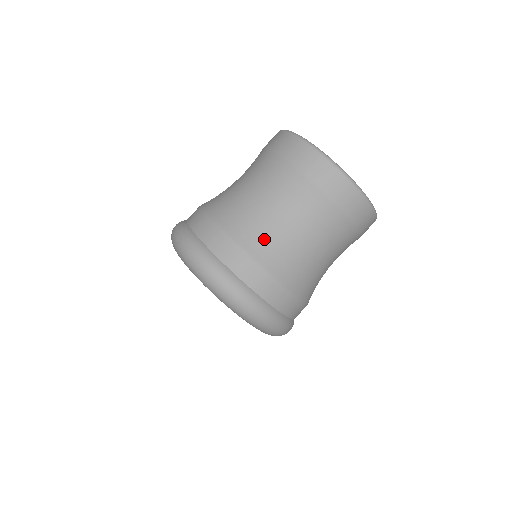
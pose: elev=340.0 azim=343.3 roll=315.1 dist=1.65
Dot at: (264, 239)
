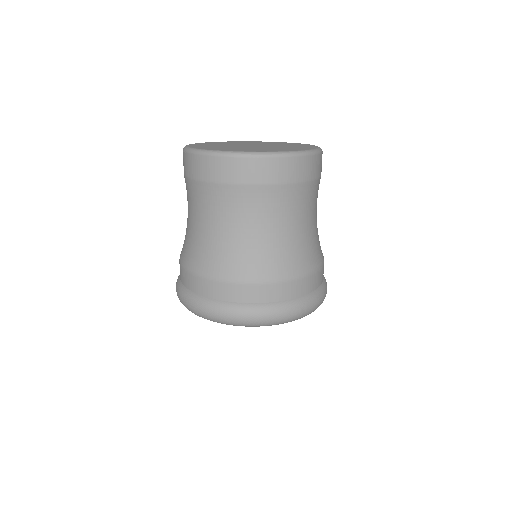
Dot at: (294, 255)
